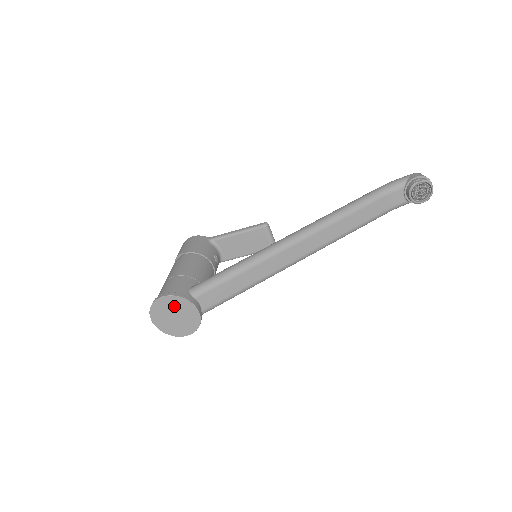
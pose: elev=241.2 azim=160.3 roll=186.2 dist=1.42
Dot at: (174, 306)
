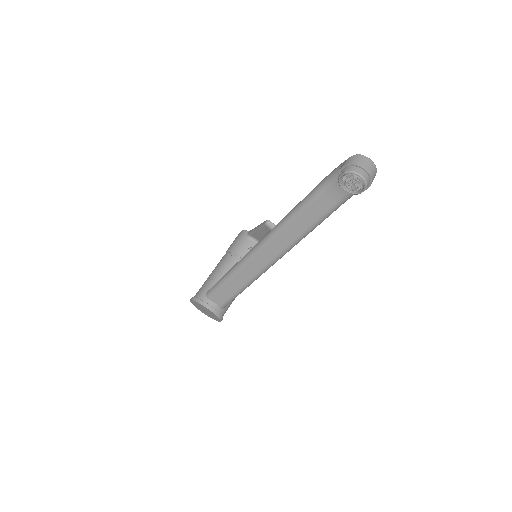
Dot at: (199, 305)
